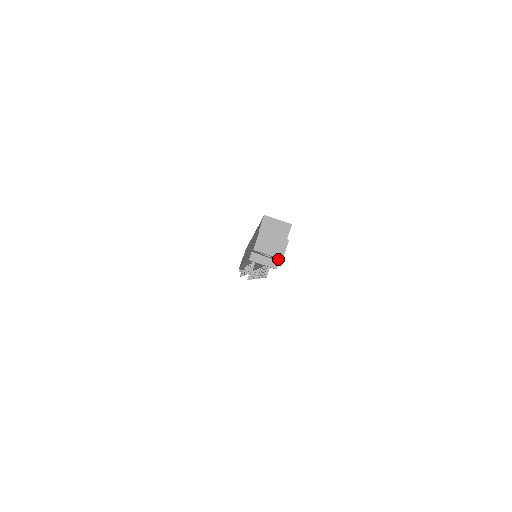
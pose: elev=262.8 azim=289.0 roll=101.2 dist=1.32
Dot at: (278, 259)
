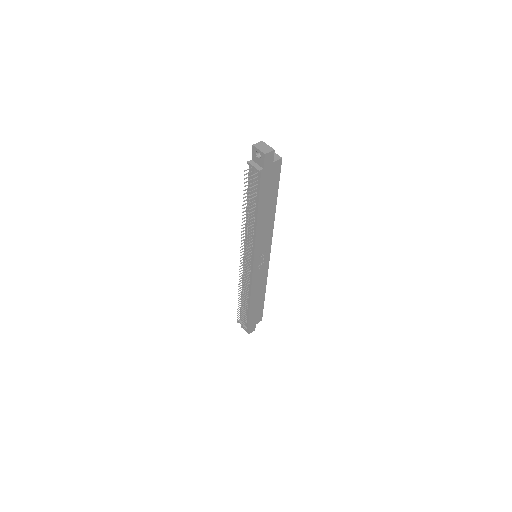
Dot at: (263, 159)
